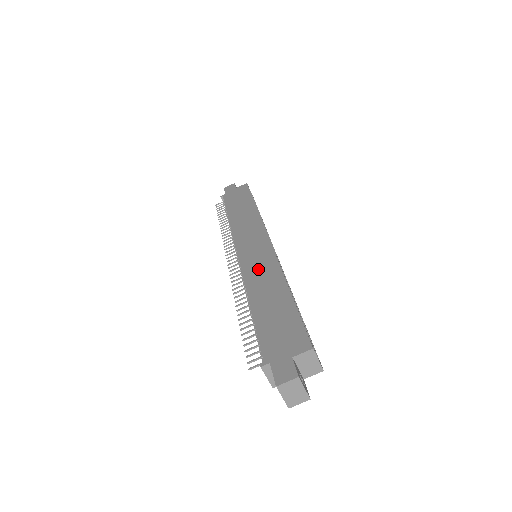
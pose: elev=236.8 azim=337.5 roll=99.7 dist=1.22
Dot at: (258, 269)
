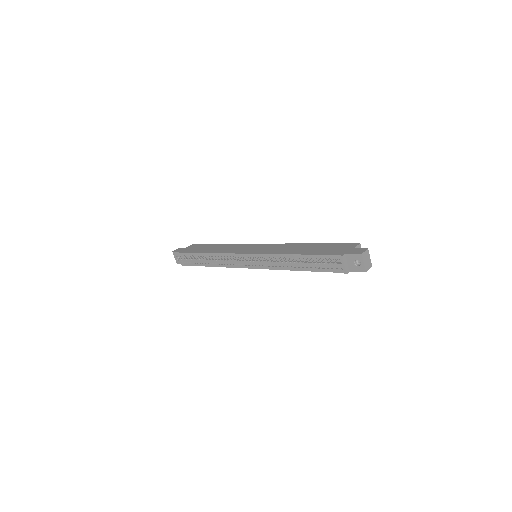
Dot at: (276, 249)
